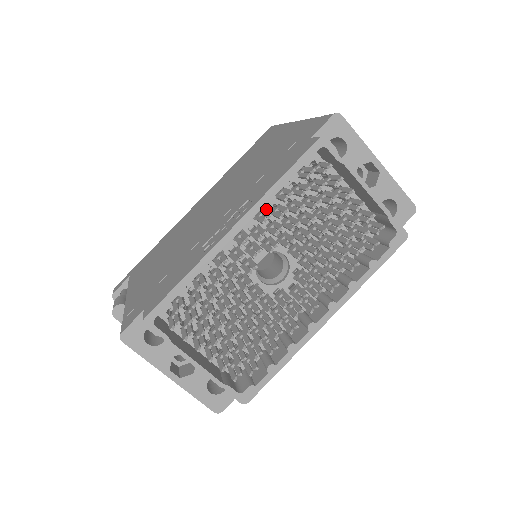
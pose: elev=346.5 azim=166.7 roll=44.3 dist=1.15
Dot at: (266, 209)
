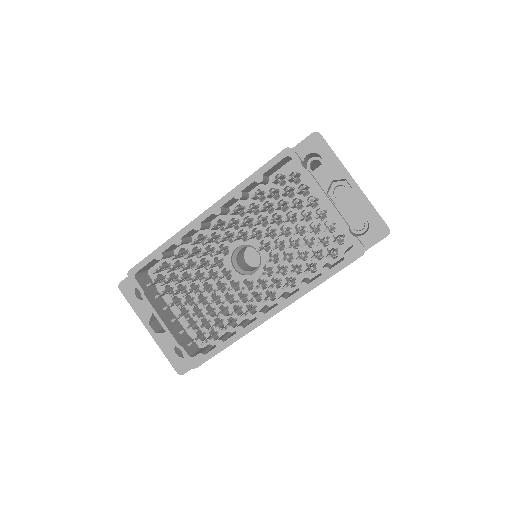
Dot at: (247, 207)
